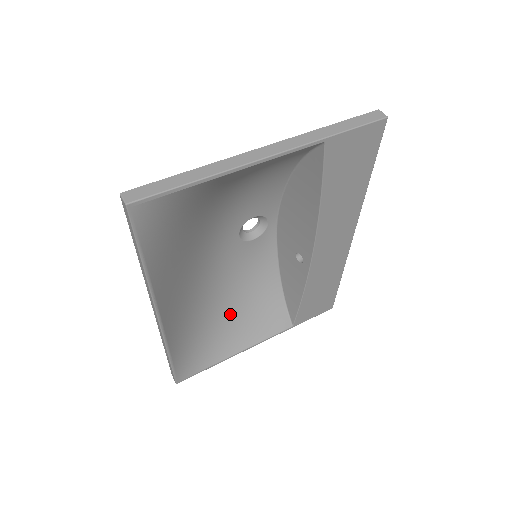
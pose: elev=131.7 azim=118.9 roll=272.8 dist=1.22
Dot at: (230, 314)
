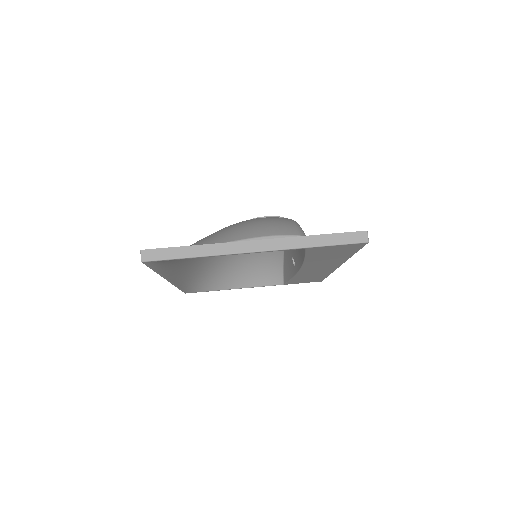
Dot at: (236, 266)
